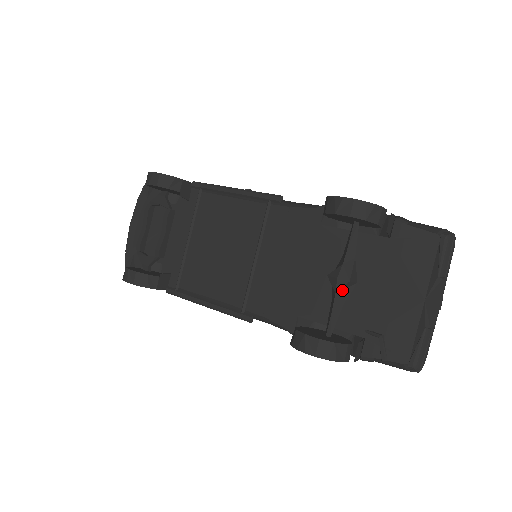
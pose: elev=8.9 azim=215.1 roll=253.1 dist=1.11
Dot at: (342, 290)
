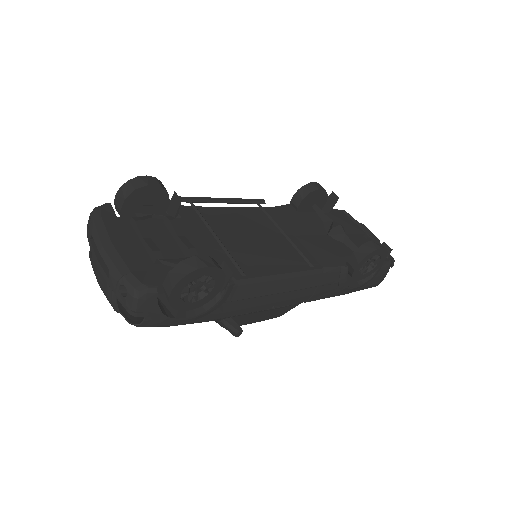
Dot at: (344, 234)
